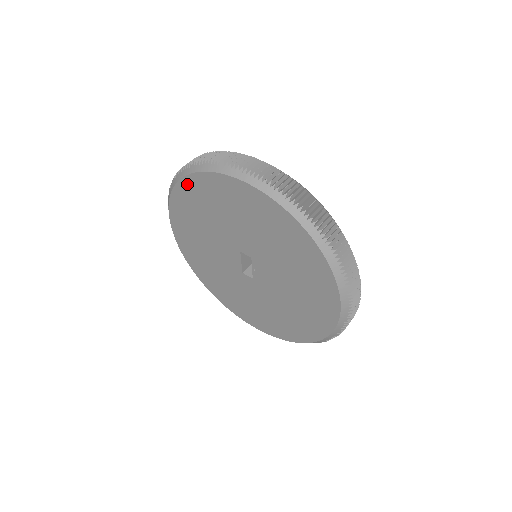
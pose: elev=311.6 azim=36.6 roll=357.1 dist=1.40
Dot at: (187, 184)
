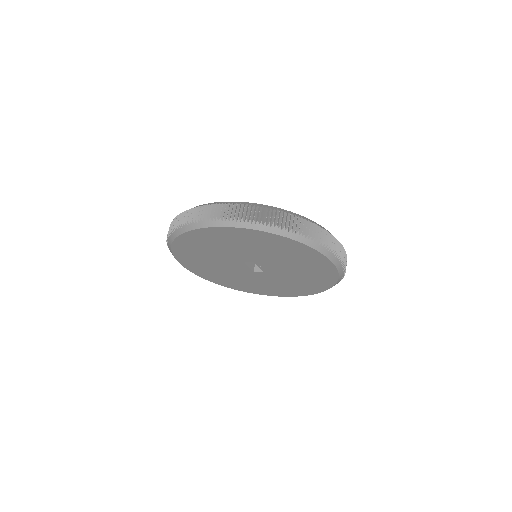
Dot at: (180, 242)
